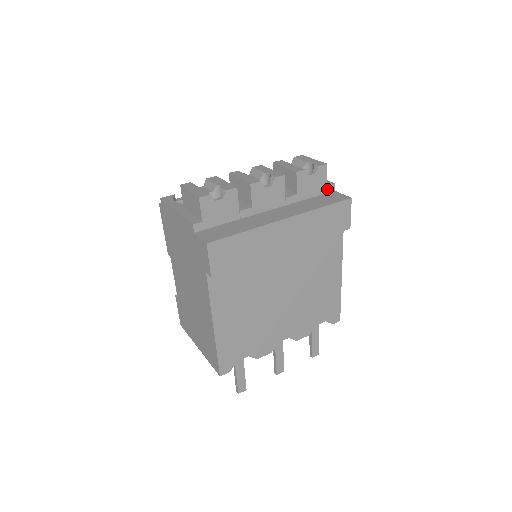
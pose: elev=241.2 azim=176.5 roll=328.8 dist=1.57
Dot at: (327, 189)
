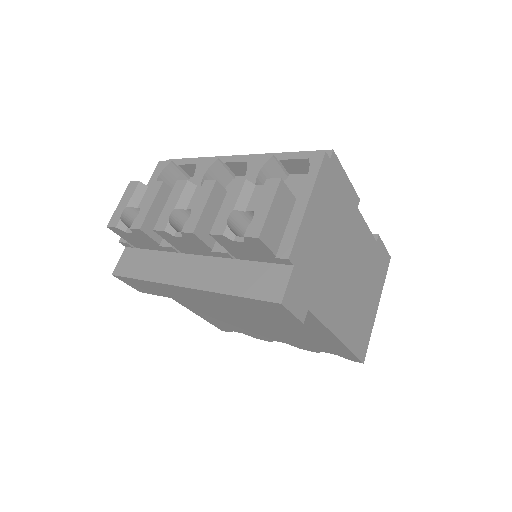
Dot at: (278, 260)
